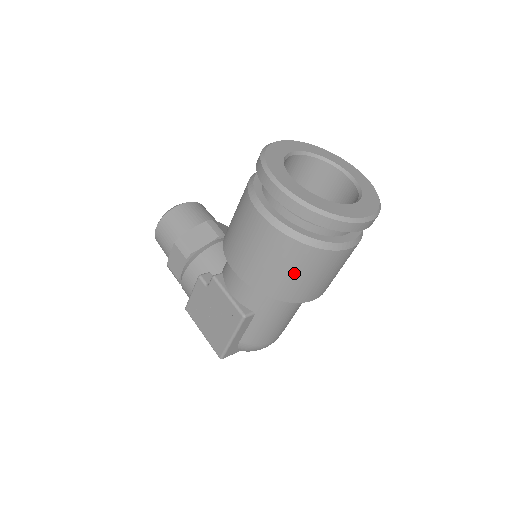
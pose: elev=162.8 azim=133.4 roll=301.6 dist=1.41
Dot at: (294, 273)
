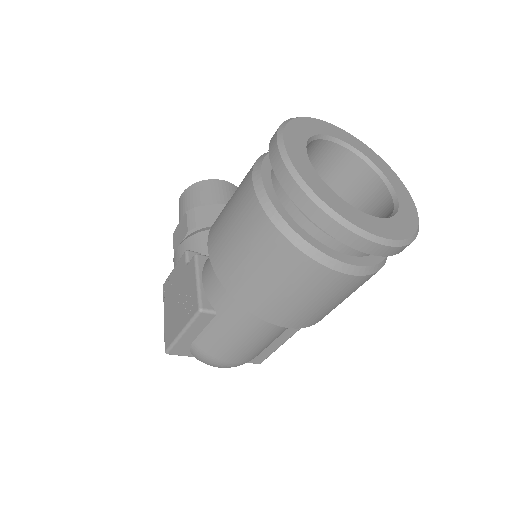
Dot at: (265, 274)
